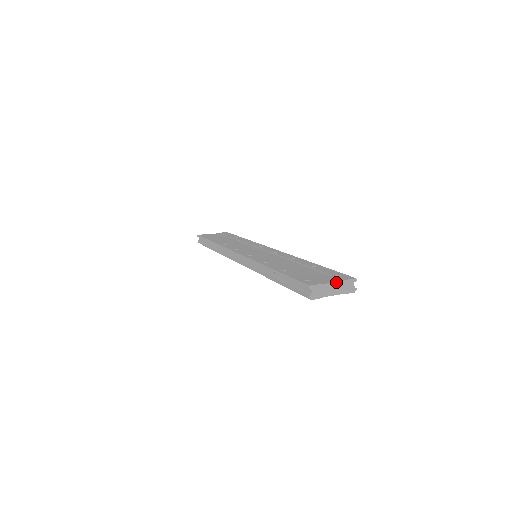
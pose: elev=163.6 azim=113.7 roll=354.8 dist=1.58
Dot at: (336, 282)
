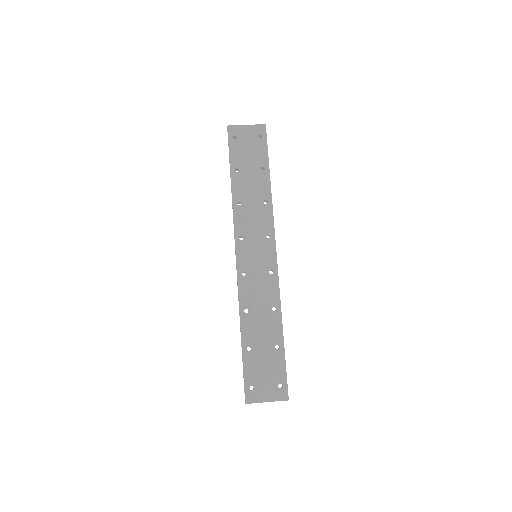
Dot at: occluded
